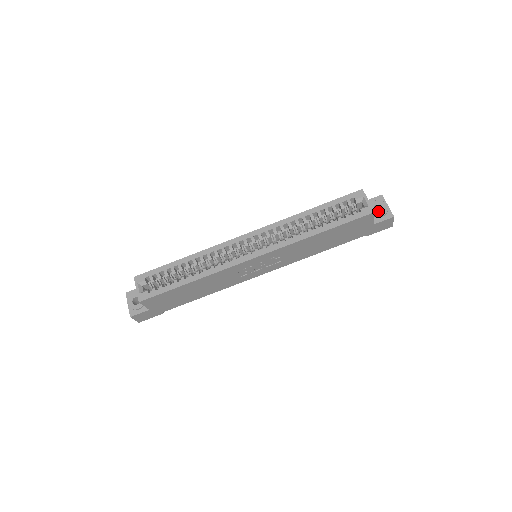
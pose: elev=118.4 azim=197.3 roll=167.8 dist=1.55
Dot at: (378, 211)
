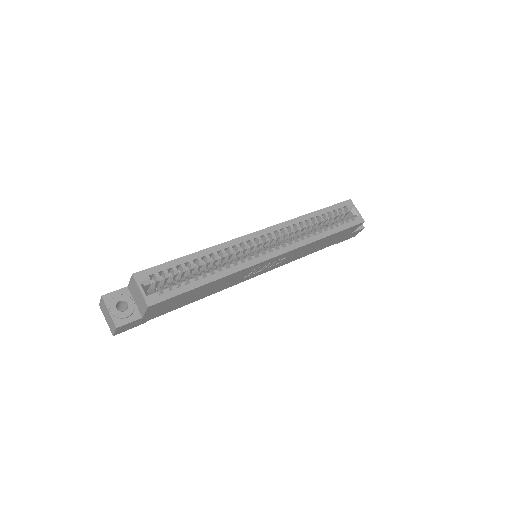
Dot at: occluded
